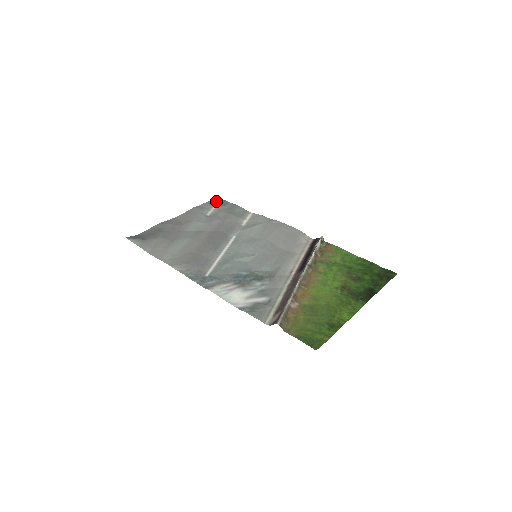
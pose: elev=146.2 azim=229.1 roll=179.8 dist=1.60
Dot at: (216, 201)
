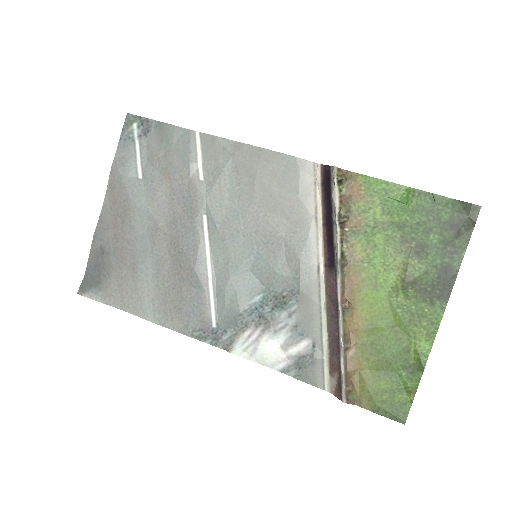
Dot at: (130, 127)
